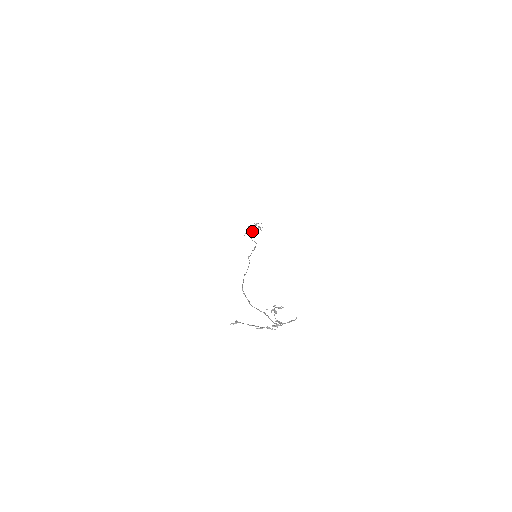
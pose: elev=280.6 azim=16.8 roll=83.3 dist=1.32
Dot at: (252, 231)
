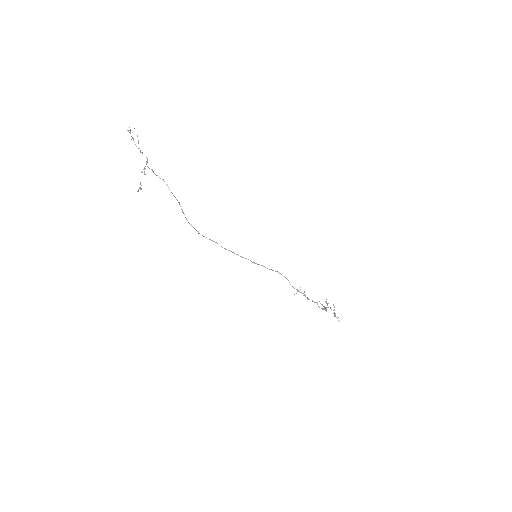
Dot at: (304, 292)
